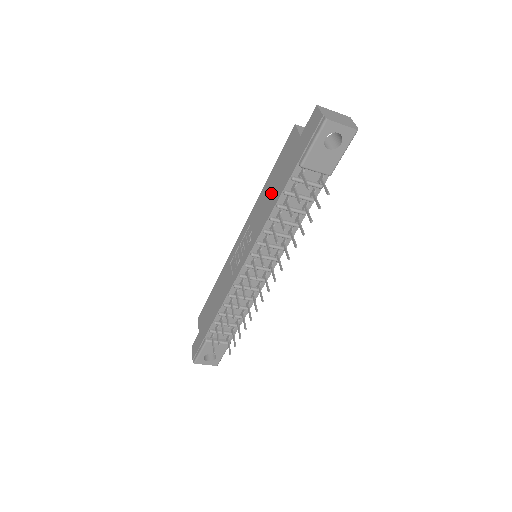
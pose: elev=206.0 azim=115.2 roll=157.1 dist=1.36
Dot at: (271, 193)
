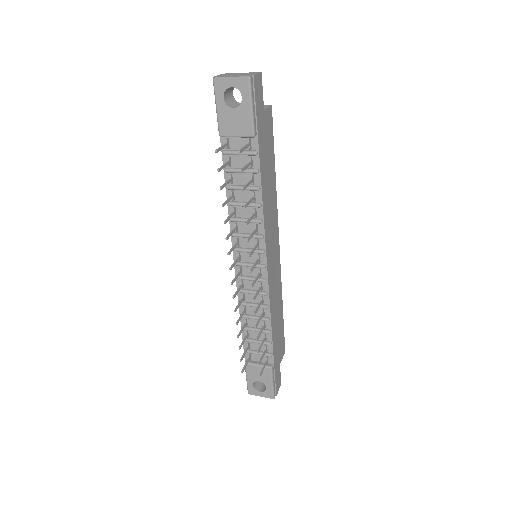
Dot at: occluded
